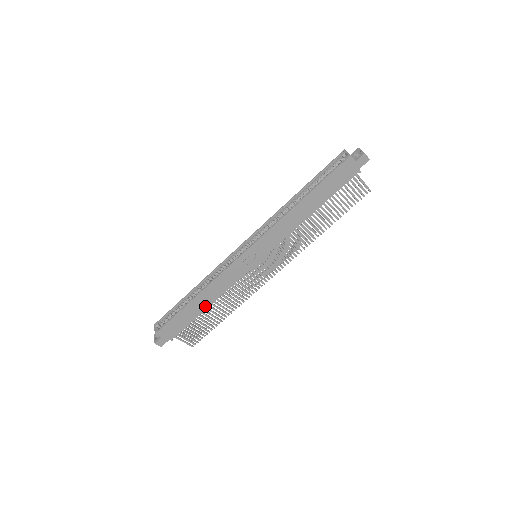
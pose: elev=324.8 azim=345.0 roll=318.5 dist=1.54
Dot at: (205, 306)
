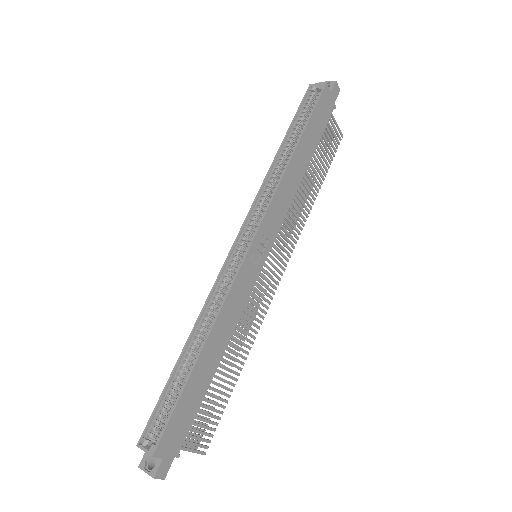
Dot at: (214, 364)
